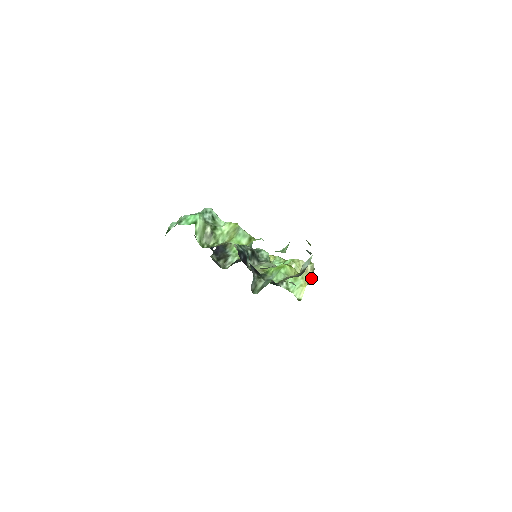
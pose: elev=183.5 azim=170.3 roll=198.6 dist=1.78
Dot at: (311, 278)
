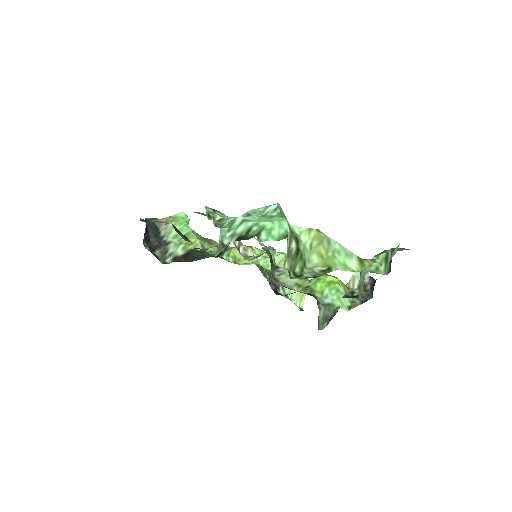
Dot at: occluded
